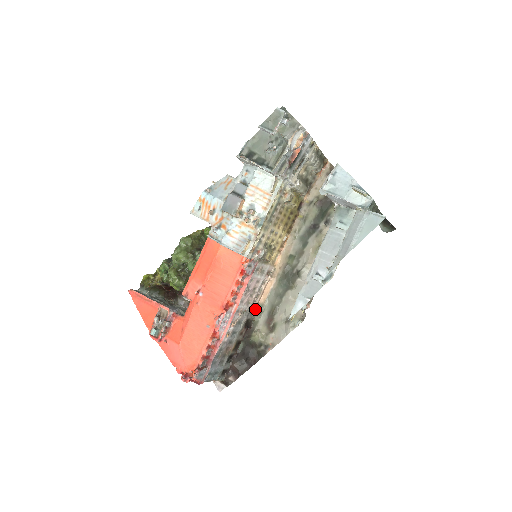
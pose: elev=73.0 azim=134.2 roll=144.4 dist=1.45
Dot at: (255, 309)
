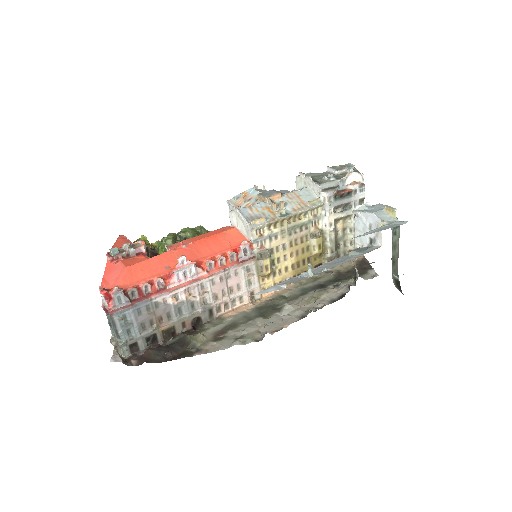
Dot at: (214, 318)
